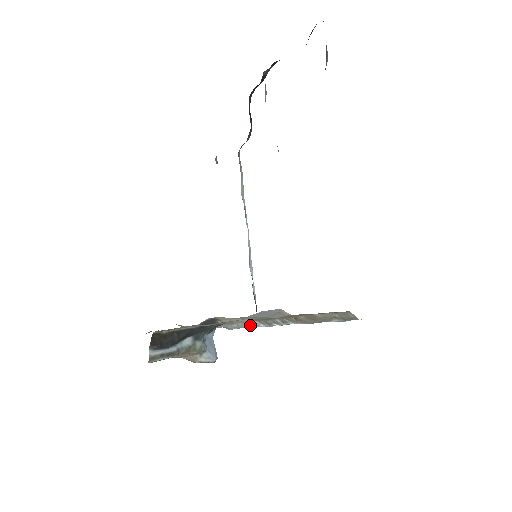
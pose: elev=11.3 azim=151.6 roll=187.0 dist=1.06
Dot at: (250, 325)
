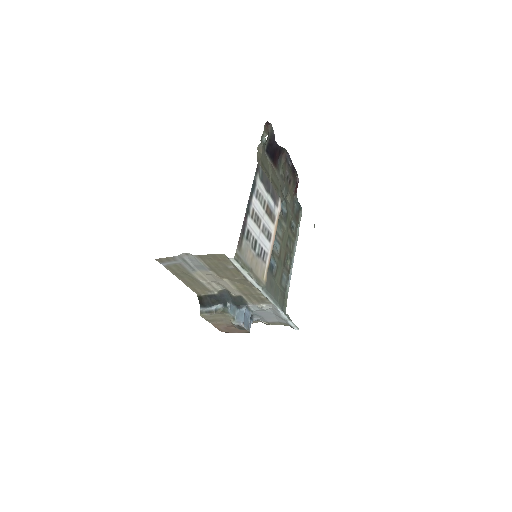
Dot at: (277, 311)
